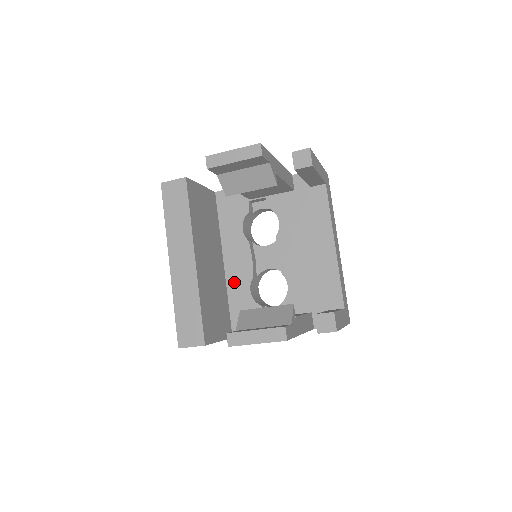
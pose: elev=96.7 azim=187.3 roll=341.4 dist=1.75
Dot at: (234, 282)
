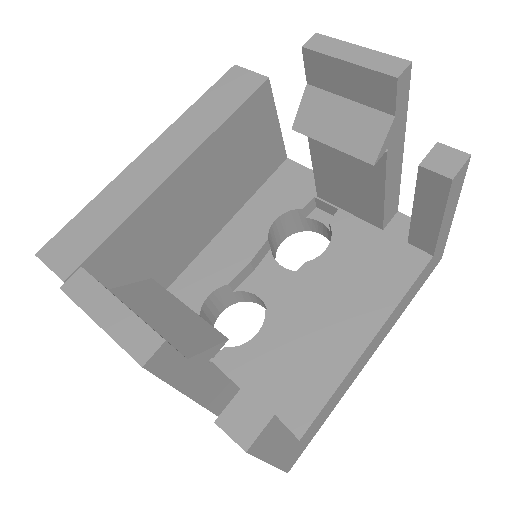
Dot at: (201, 269)
